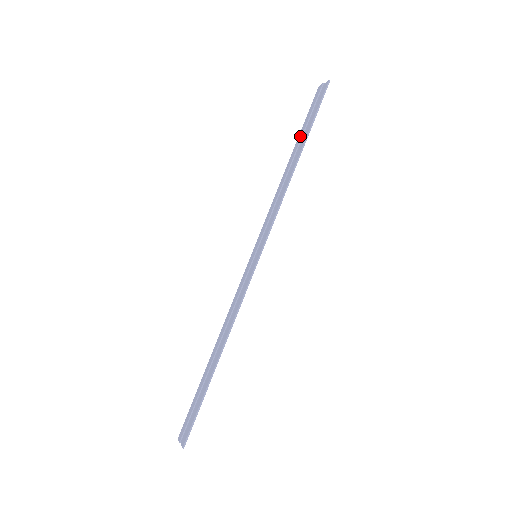
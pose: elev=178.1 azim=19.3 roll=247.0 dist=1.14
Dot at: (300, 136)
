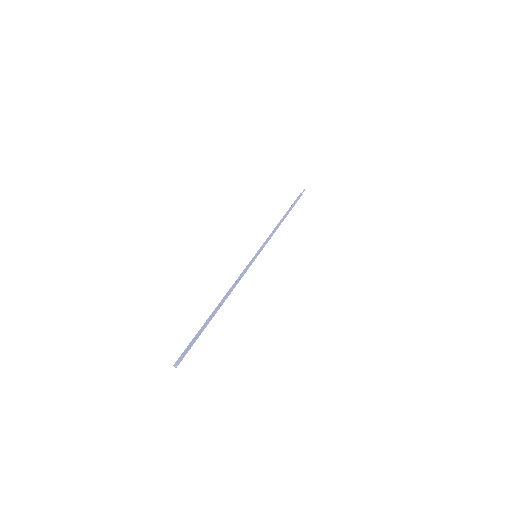
Dot at: (287, 211)
